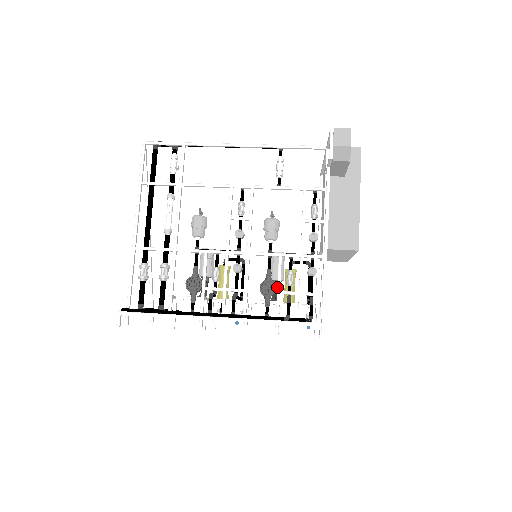
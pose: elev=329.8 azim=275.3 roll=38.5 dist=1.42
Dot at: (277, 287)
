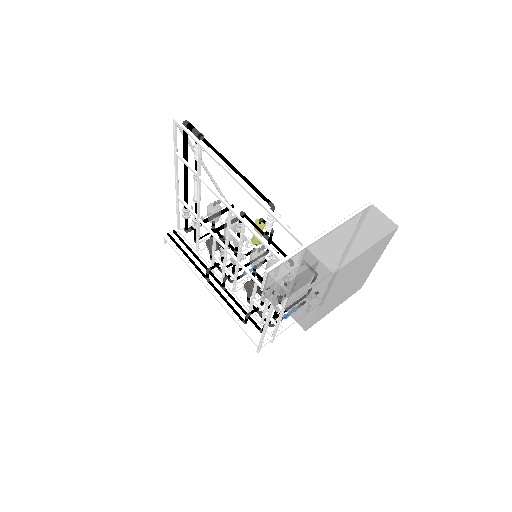
Dot at: occluded
